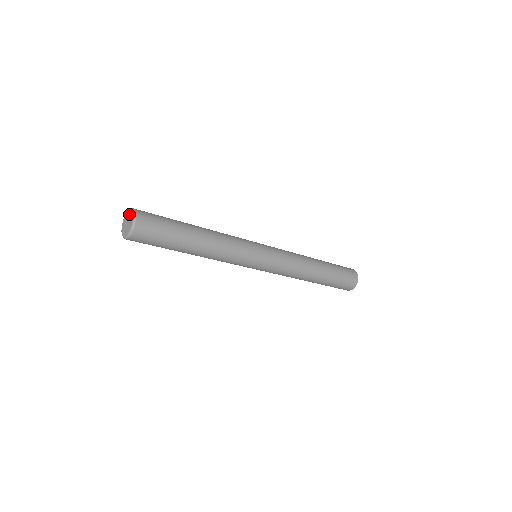
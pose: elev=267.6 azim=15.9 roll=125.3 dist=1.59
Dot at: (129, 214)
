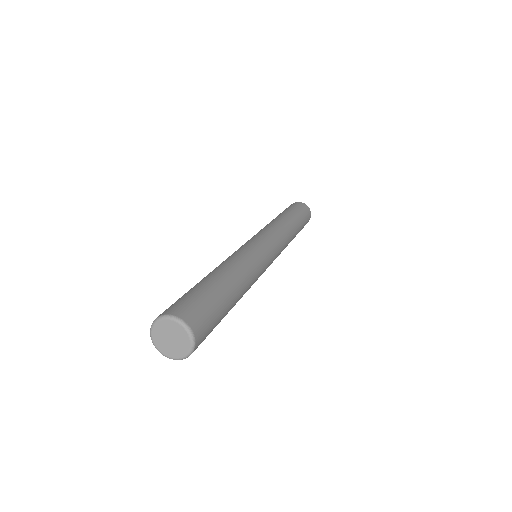
Dot at: (181, 334)
